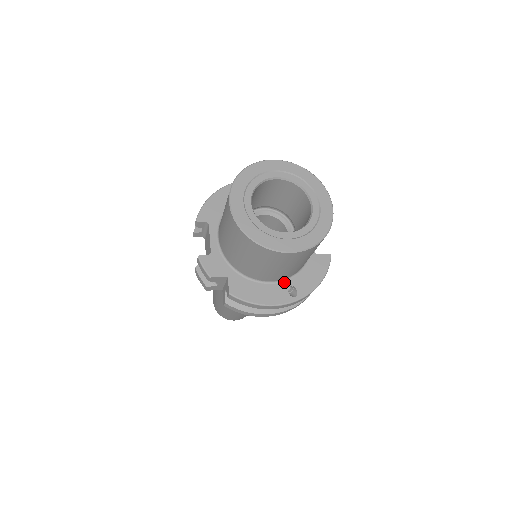
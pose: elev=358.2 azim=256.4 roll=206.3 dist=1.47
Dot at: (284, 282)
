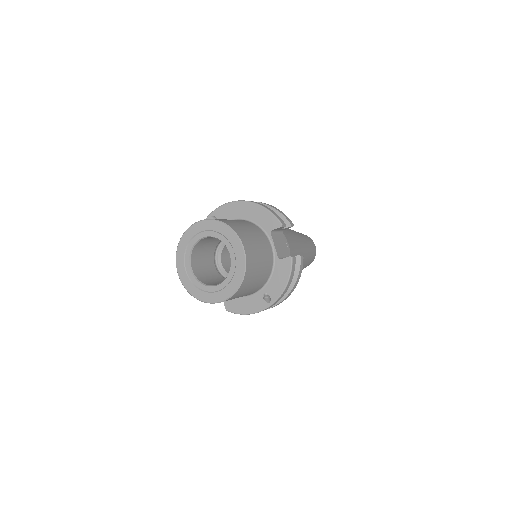
Dot at: (260, 292)
